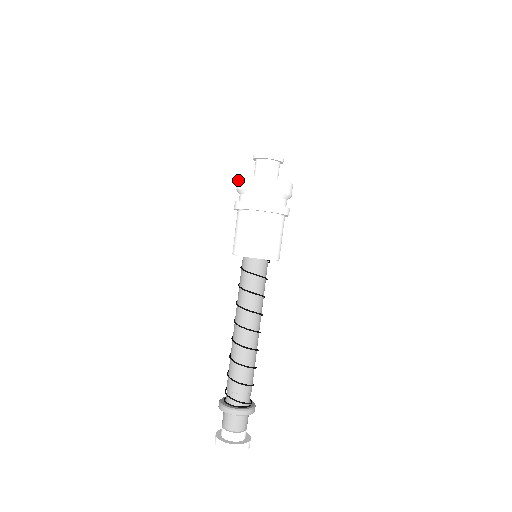
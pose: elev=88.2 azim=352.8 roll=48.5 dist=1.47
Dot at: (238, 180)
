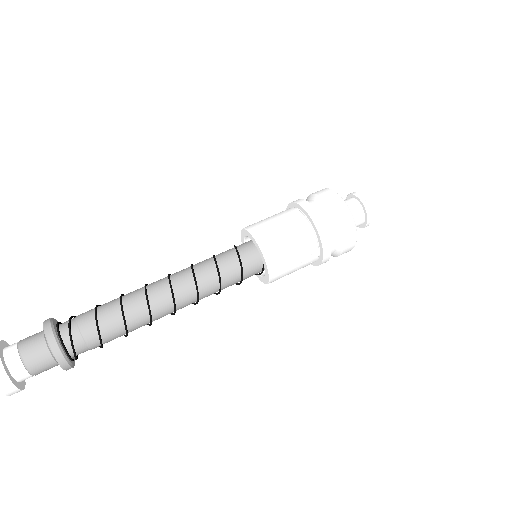
Dot at: (328, 190)
